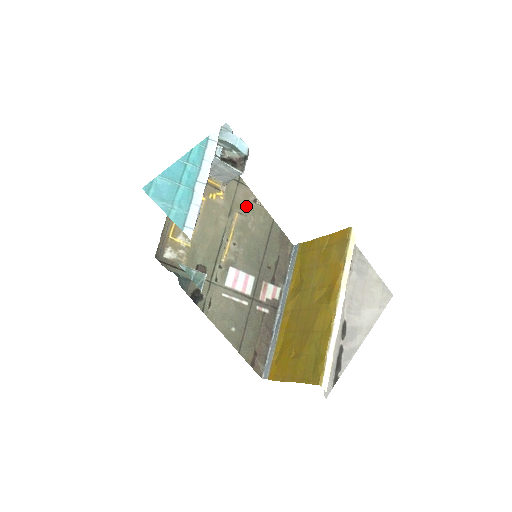
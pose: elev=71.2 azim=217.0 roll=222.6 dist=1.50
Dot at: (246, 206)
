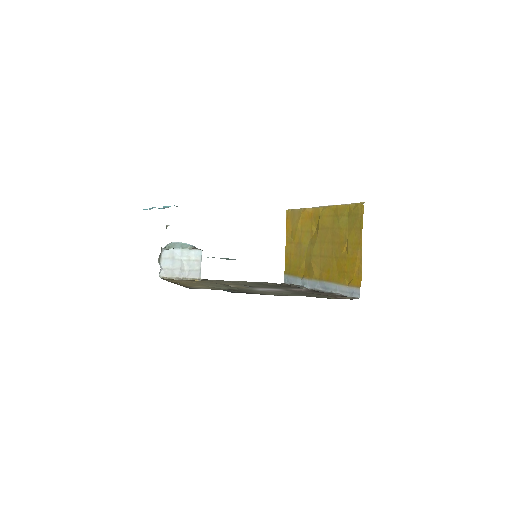
Dot at: occluded
